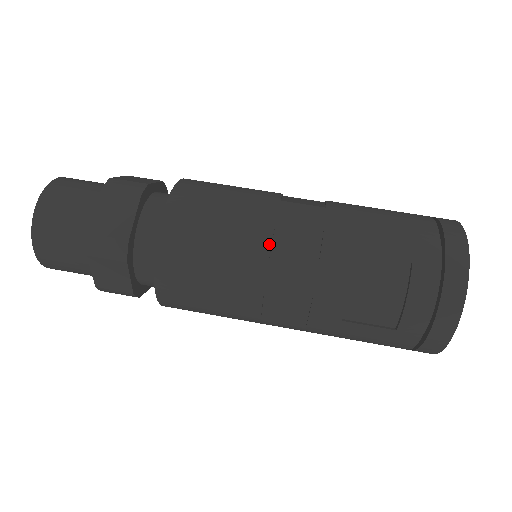
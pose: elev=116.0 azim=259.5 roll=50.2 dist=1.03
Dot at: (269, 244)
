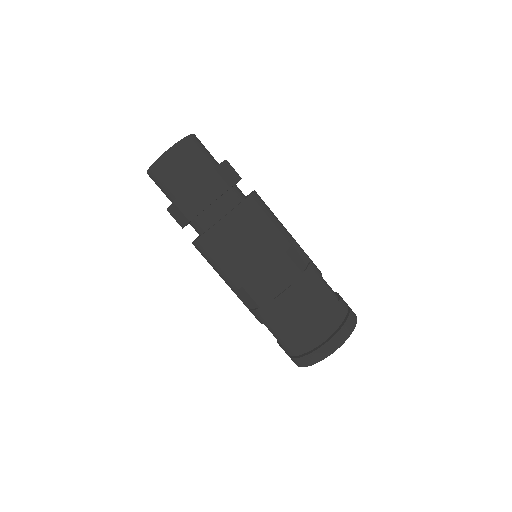
Dot at: (233, 289)
